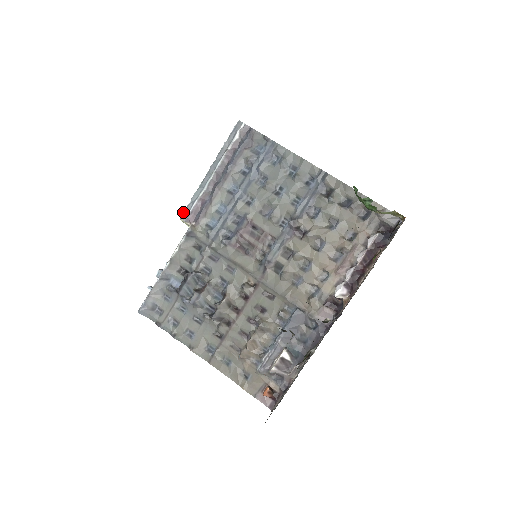
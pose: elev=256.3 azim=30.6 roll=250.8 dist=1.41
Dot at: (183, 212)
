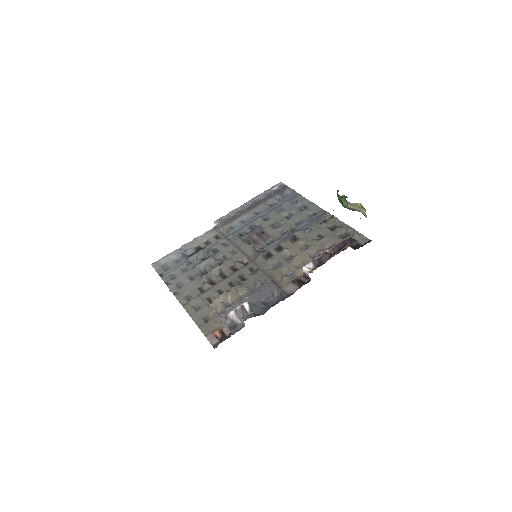
Dot at: (219, 218)
